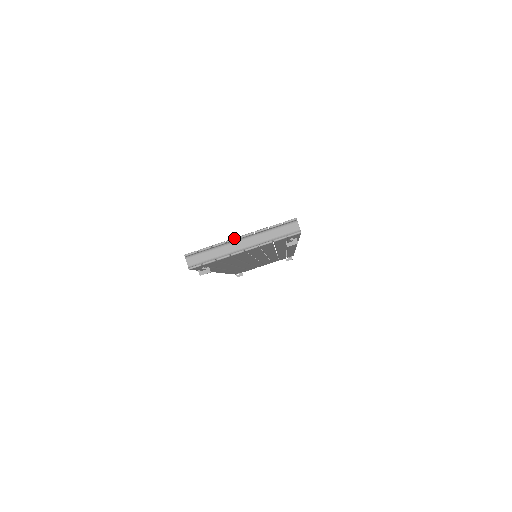
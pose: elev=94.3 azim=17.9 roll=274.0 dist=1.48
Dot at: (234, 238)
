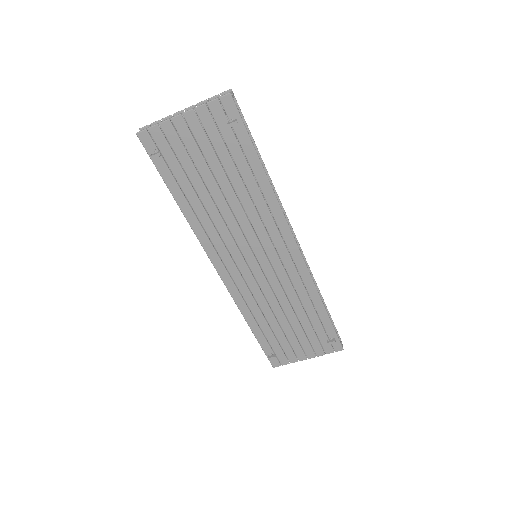
Dot at: (179, 111)
